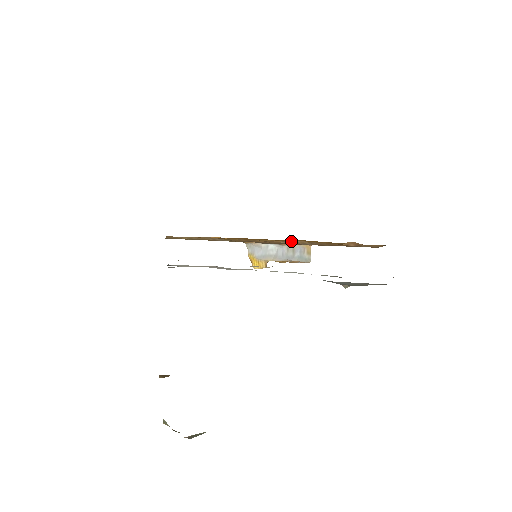
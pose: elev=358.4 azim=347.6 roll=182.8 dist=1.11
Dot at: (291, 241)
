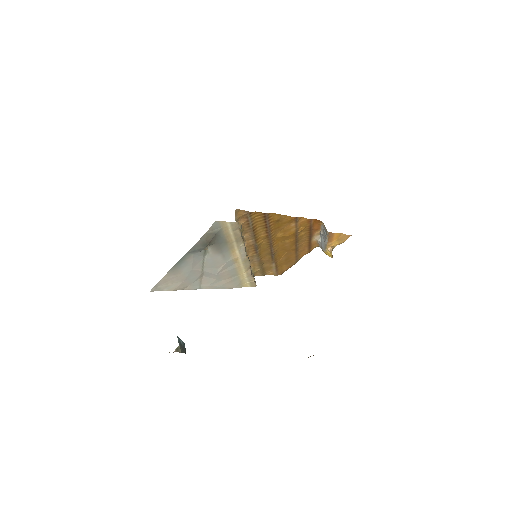
Dot at: (245, 238)
